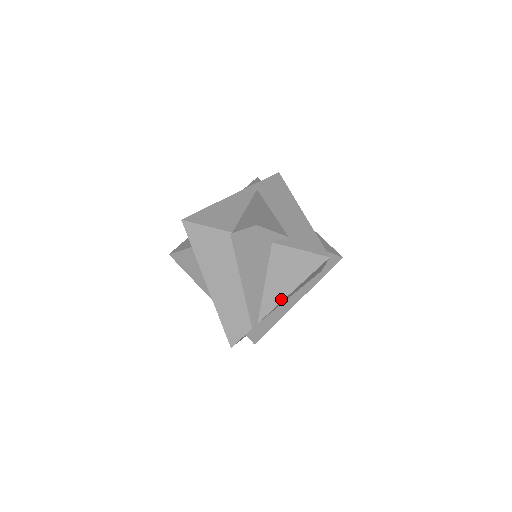
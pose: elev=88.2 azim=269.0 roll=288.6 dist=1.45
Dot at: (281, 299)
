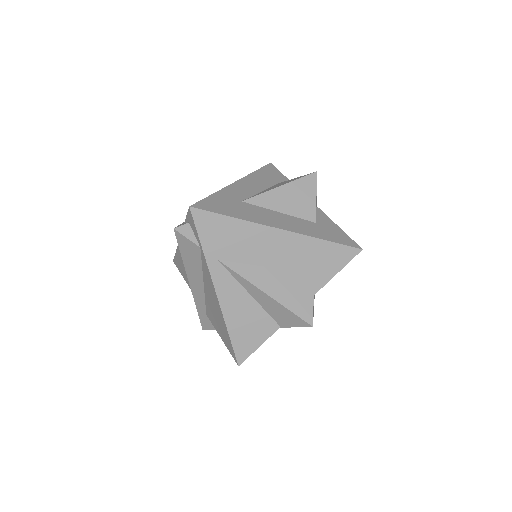
Dot at: occluded
